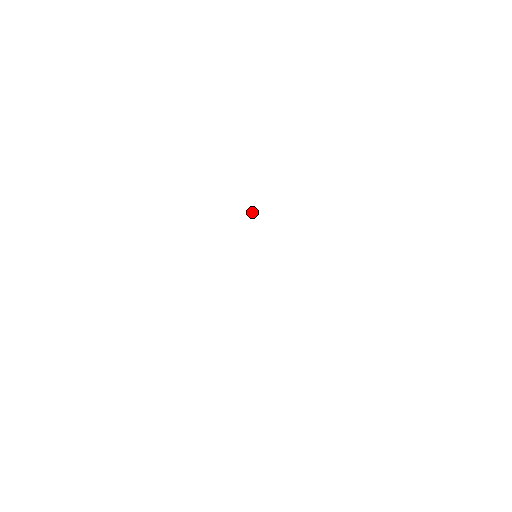
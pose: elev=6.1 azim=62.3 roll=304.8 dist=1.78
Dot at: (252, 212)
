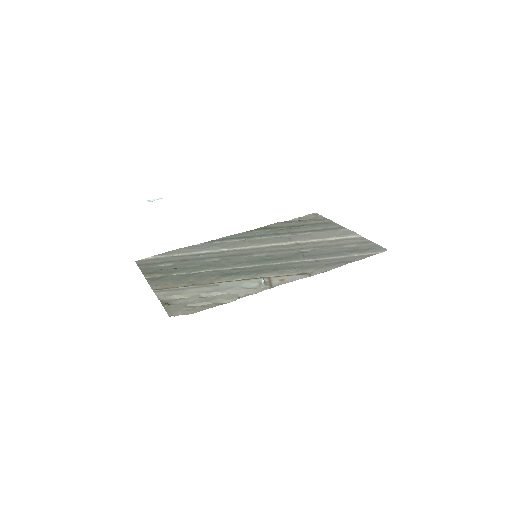
Dot at: (263, 281)
